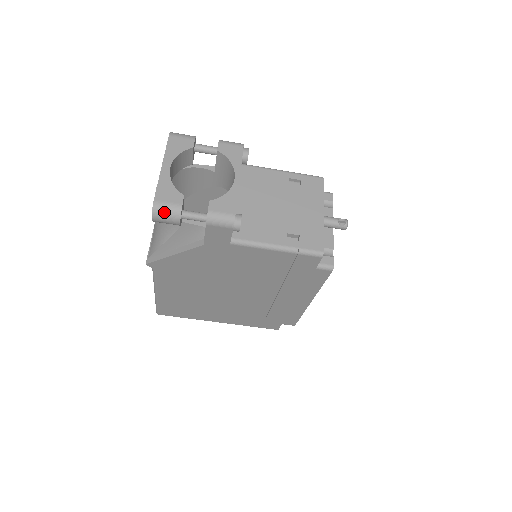
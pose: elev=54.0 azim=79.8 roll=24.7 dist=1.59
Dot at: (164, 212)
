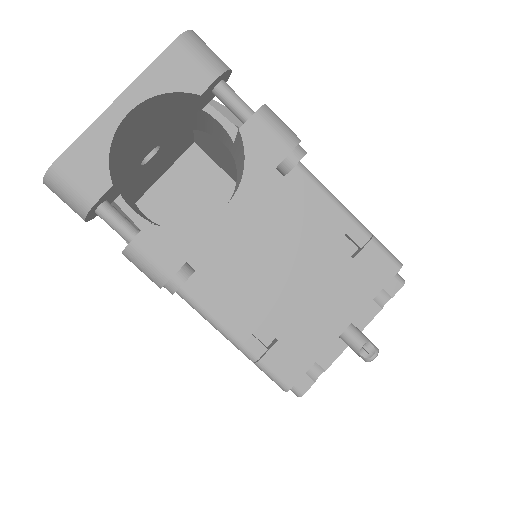
Dot at: (62, 192)
